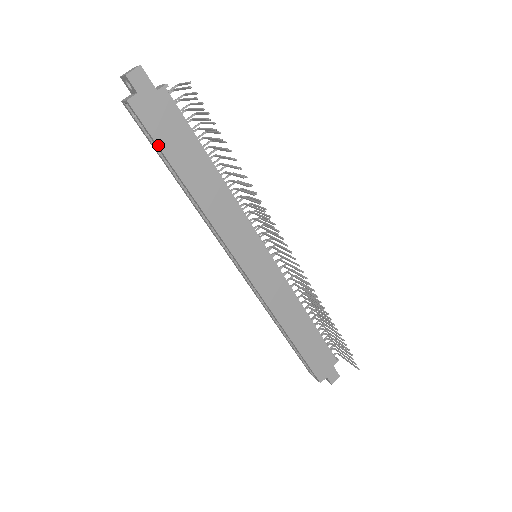
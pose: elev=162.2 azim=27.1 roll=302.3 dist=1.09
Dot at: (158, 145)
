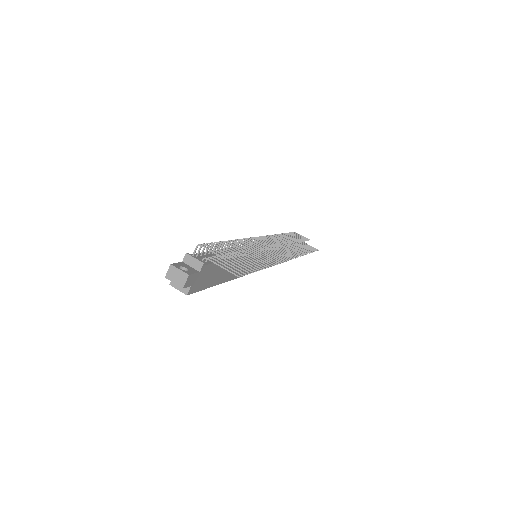
Dot at: (206, 288)
